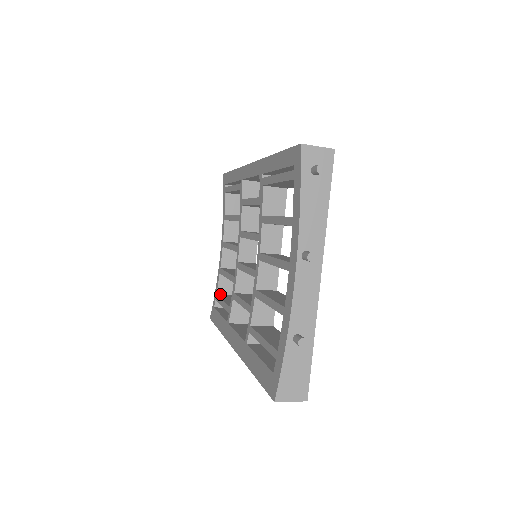
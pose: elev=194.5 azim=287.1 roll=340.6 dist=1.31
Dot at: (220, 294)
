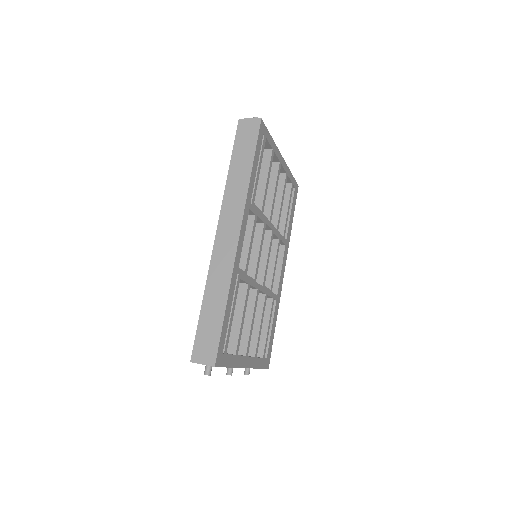
Dot at: occluded
